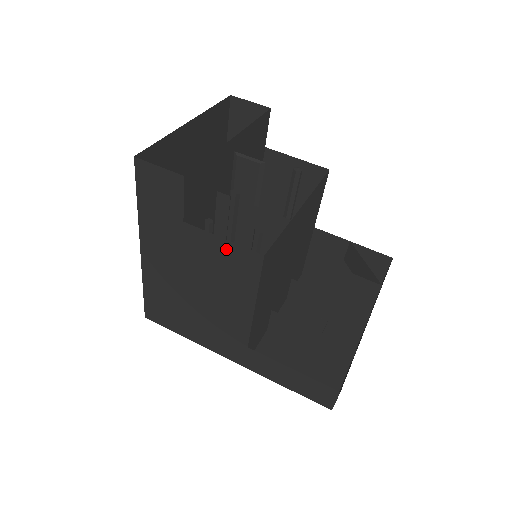
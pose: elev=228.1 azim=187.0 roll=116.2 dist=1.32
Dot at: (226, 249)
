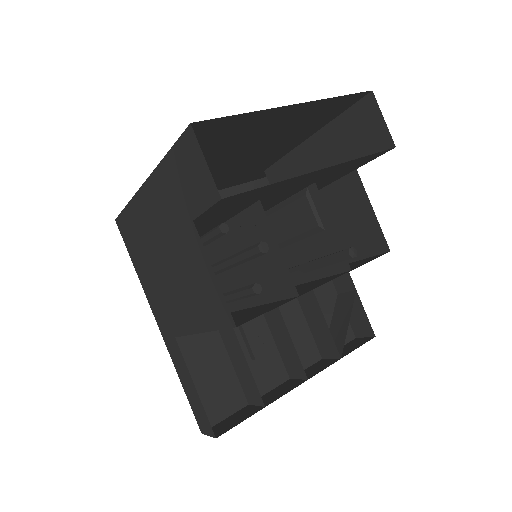
Dot at: (211, 282)
